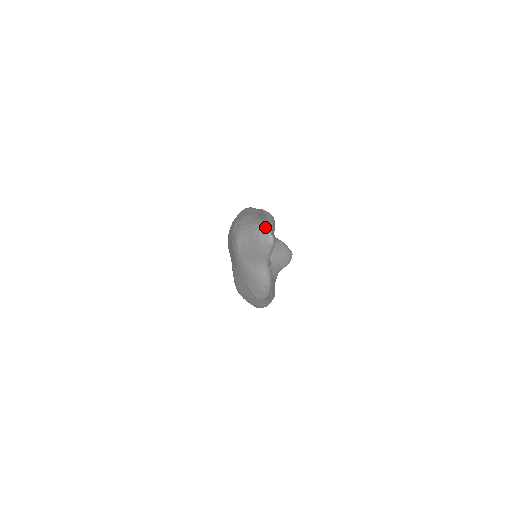
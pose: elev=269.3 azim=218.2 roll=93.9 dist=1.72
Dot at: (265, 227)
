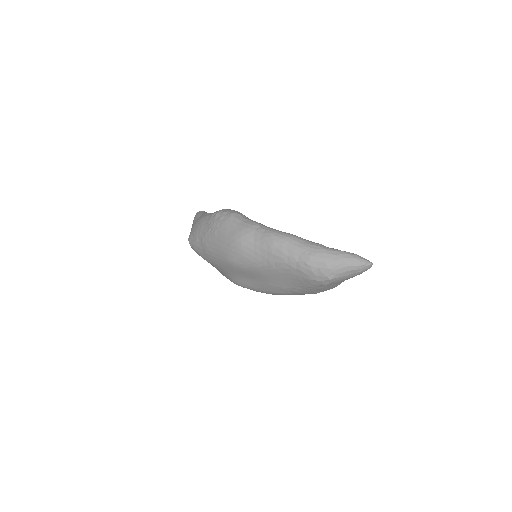
Dot at: (364, 260)
